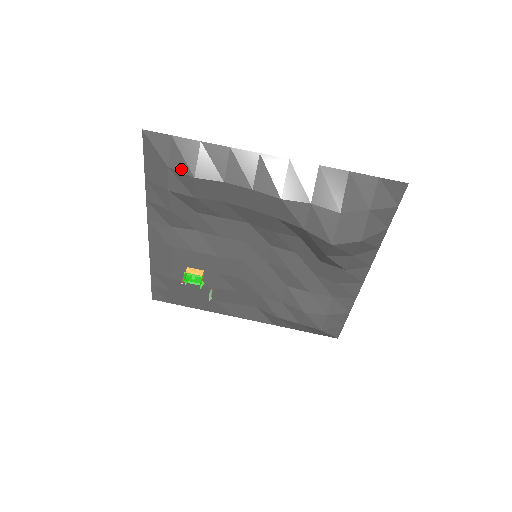
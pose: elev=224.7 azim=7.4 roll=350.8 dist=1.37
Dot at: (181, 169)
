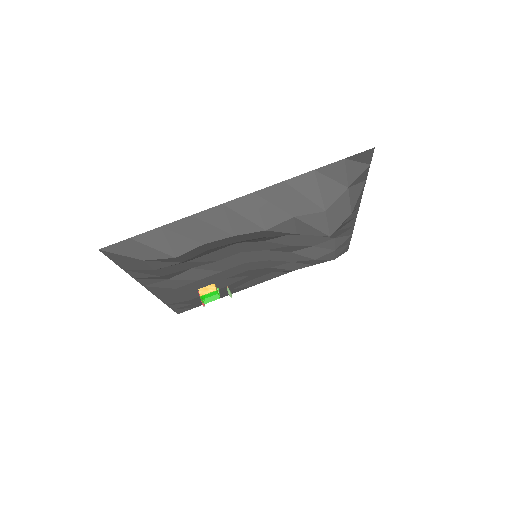
Dot at: (158, 257)
